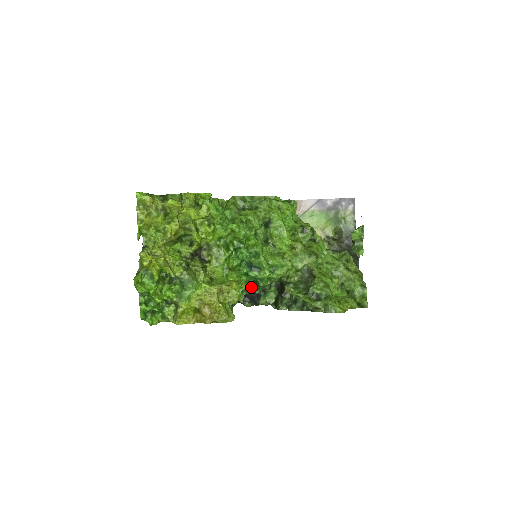
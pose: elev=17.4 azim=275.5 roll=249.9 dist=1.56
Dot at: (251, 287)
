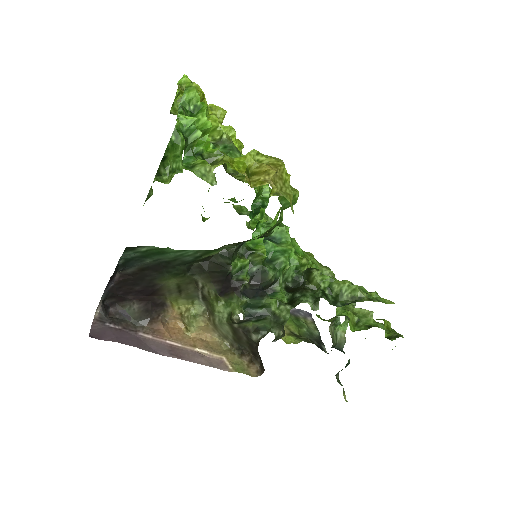
Dot at: (264, 263)
